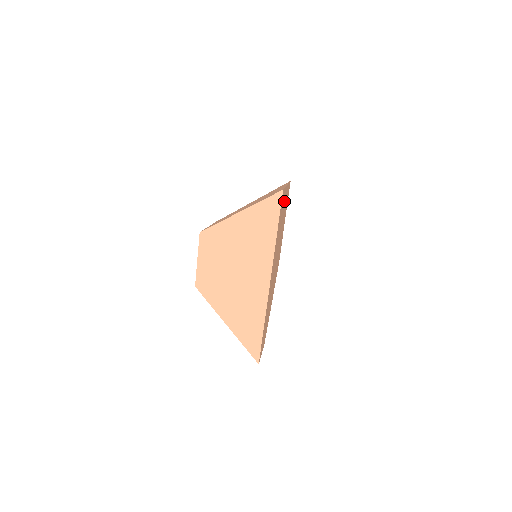
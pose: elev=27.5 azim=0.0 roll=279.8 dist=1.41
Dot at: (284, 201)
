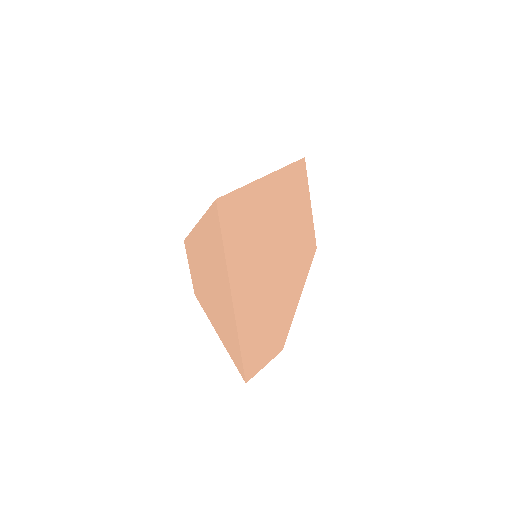
Dot at: (260, 197)
